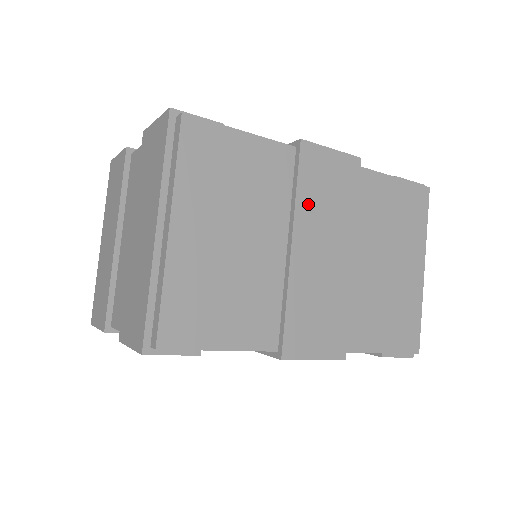
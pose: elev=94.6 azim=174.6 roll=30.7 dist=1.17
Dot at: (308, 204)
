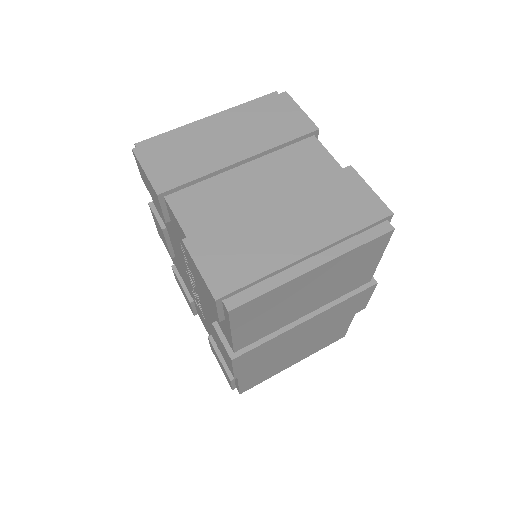
Dot at: (336, 309)
